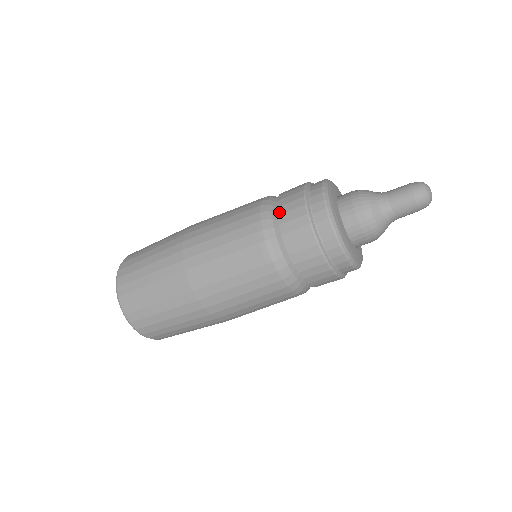
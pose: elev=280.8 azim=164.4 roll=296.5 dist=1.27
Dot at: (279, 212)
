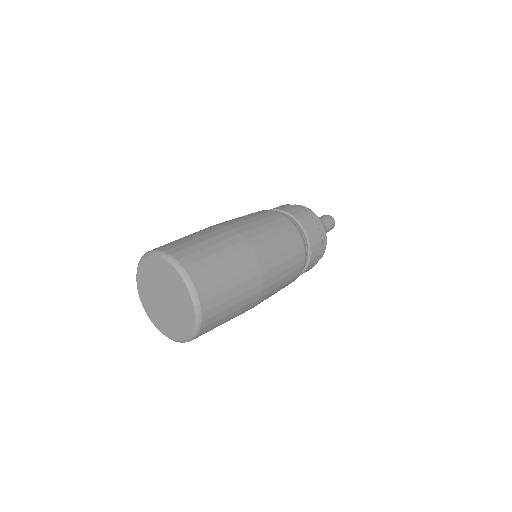
Dot at: occluded
